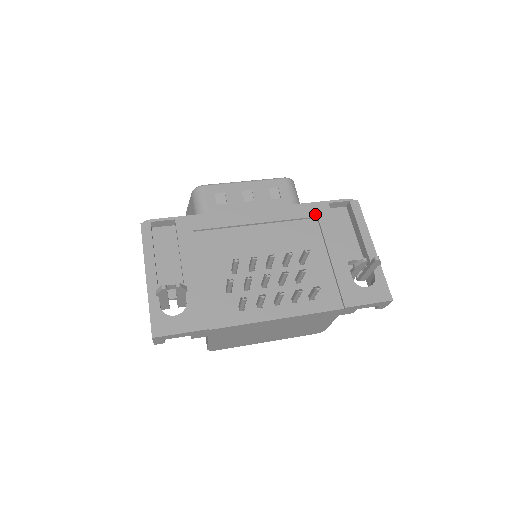
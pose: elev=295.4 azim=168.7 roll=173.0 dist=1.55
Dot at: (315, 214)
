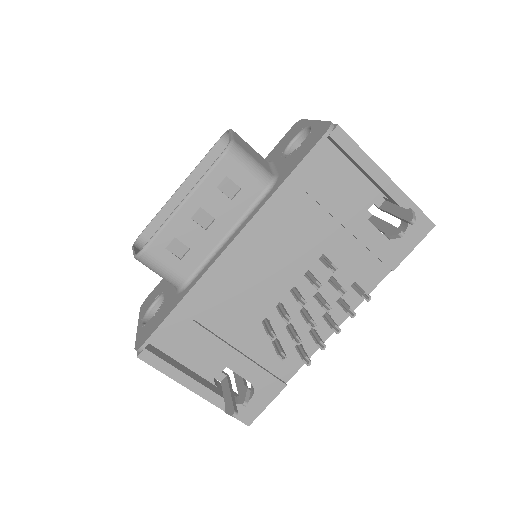
Dot at: (301, 191)
